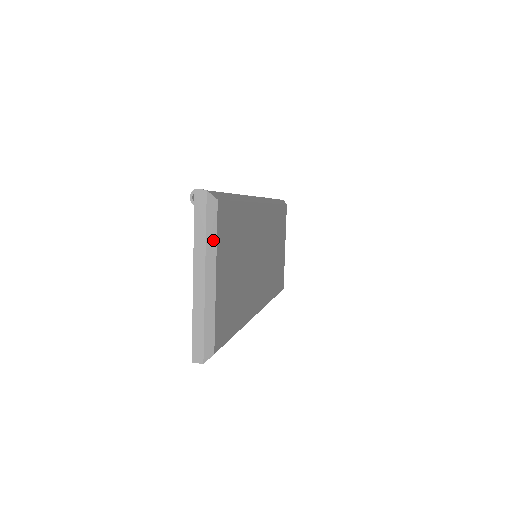
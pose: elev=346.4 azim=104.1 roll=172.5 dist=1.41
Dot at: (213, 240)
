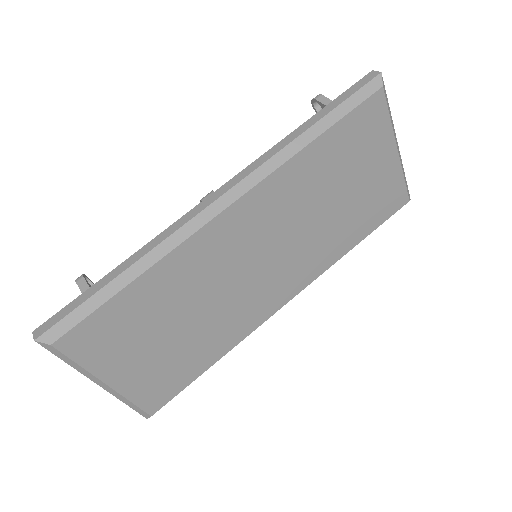
Dot at: (78, 366)
